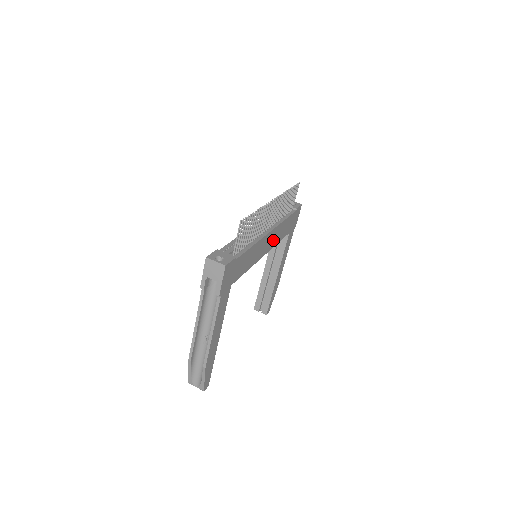
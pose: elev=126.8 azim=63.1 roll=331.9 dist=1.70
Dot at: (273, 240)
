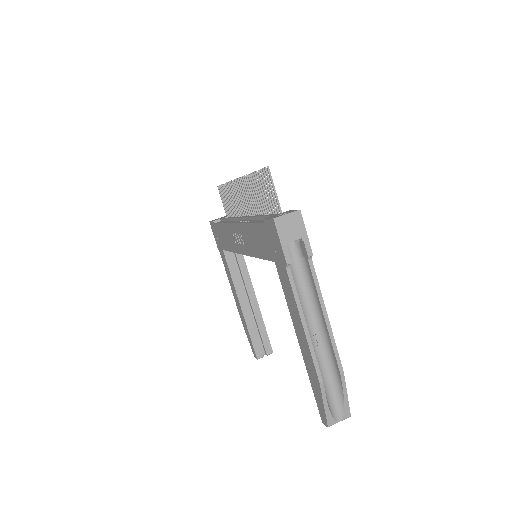
Dot at: occluded
